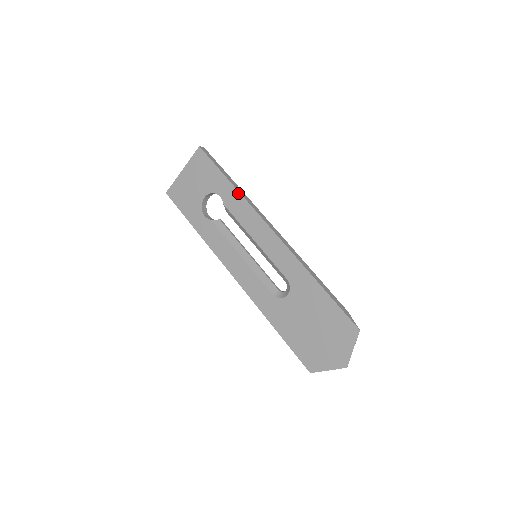
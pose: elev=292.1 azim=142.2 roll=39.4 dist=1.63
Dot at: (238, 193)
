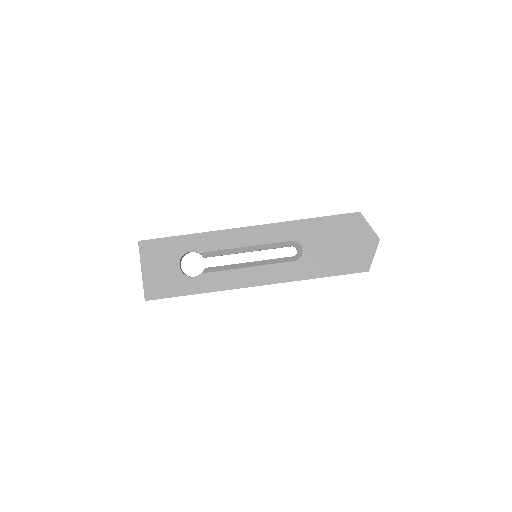
Dot at: (201, 234)
